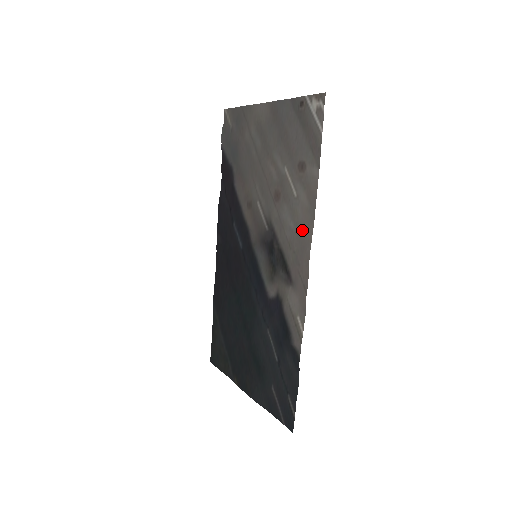
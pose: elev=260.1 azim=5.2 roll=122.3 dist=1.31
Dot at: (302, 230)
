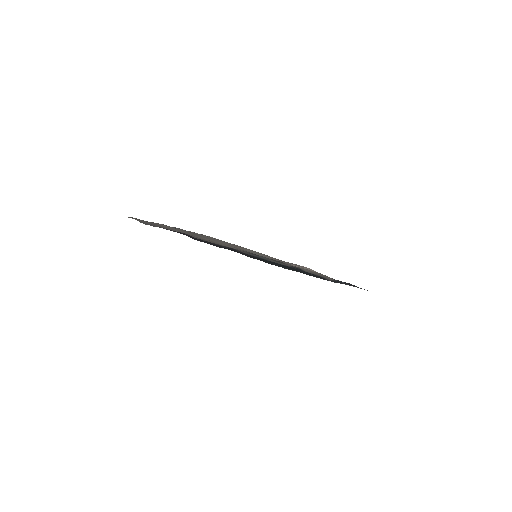
Dot at: occluded
